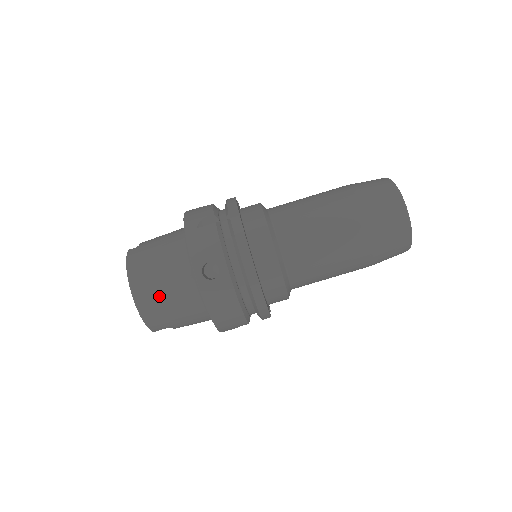
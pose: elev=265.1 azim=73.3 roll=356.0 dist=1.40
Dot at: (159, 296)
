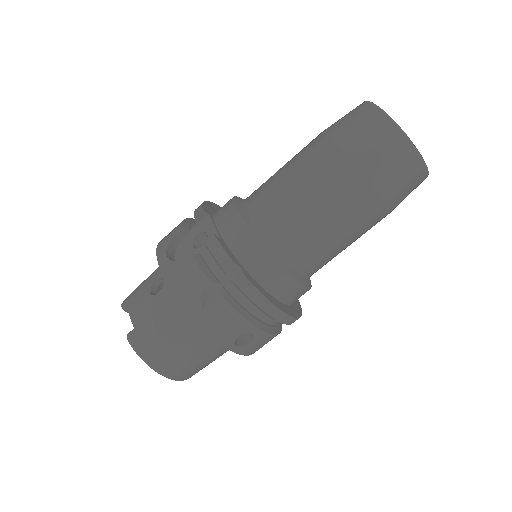
Dot at: (196, 366)
